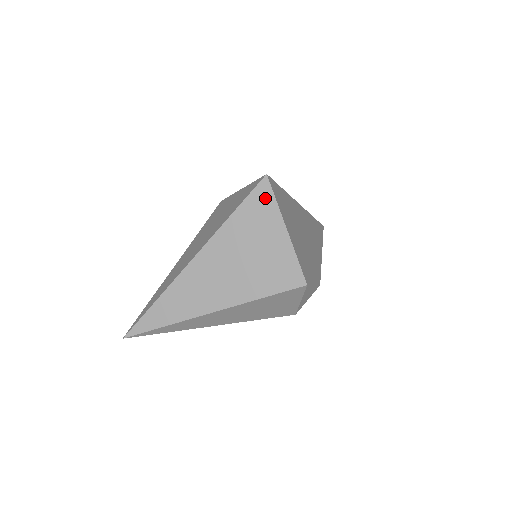
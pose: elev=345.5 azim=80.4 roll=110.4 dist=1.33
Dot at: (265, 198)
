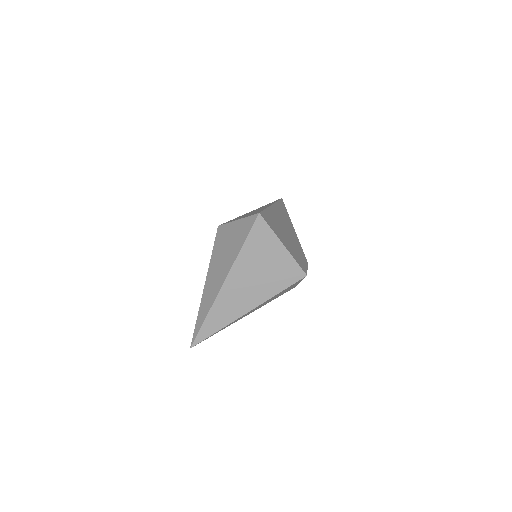
Dot at: (263, 229)
